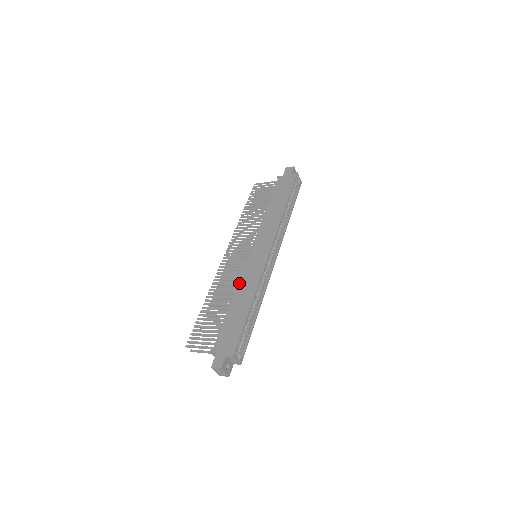
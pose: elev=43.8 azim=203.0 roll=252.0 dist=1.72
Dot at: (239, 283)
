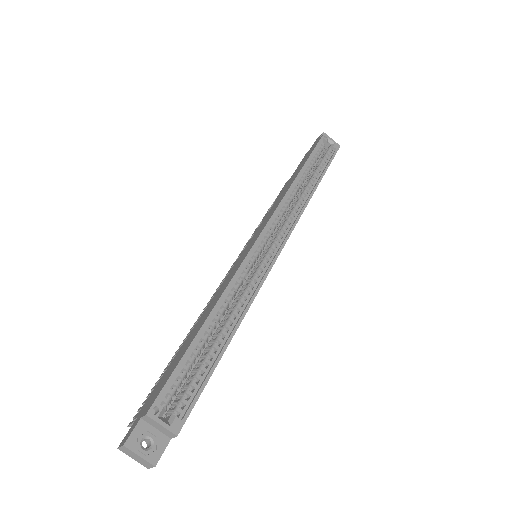
Dot at: (213, 297)
